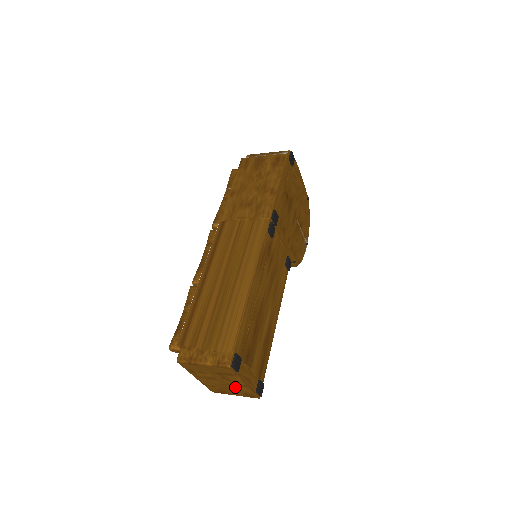
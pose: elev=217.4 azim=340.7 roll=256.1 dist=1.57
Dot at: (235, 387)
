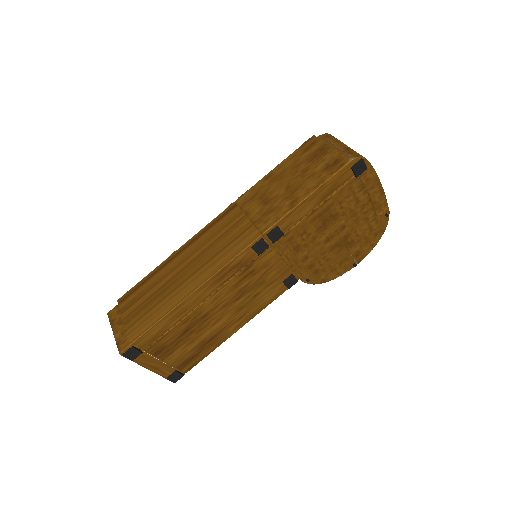
Dot at: occluded
